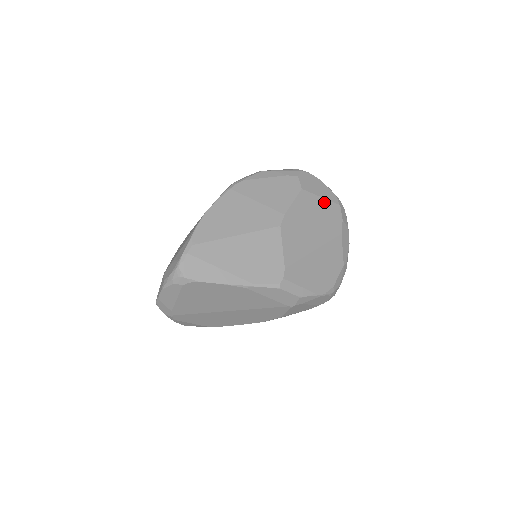
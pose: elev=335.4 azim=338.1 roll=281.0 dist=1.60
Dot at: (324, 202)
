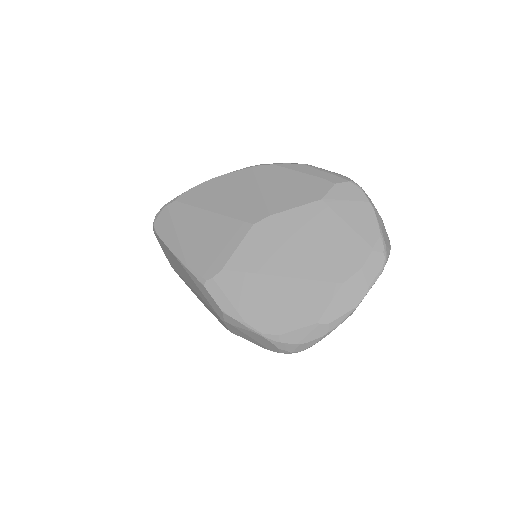
Dot at: (346, 231)
